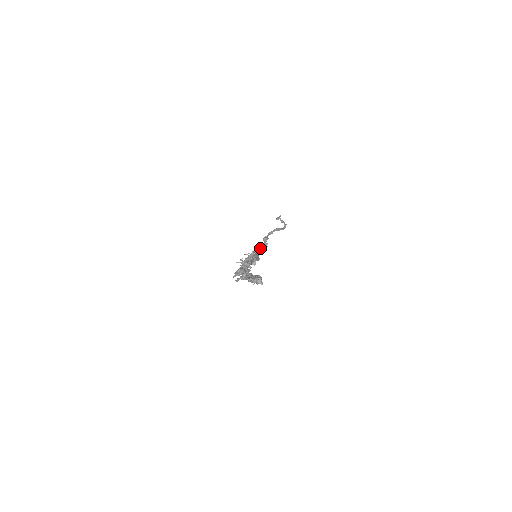
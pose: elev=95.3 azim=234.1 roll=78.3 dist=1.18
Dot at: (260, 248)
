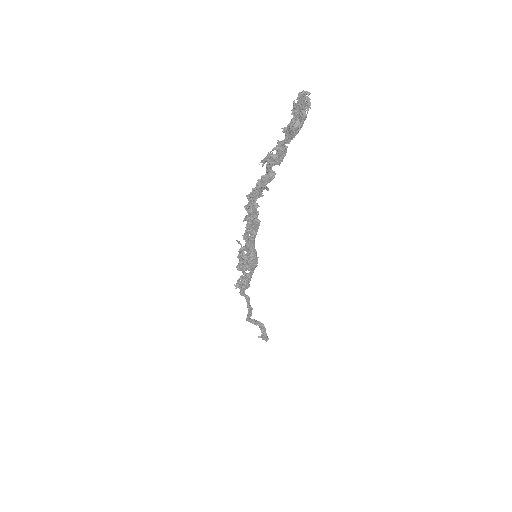
Dot at: (248, 296)
